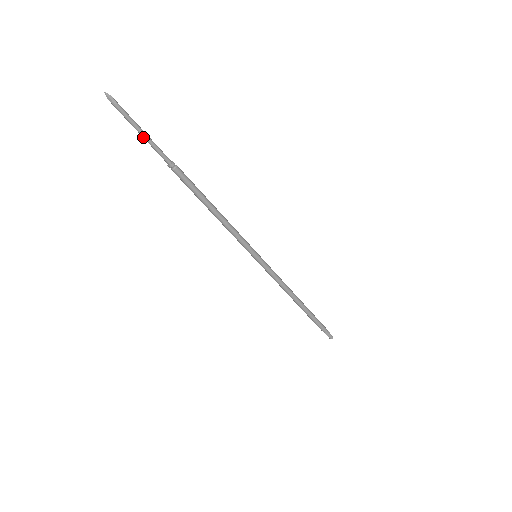
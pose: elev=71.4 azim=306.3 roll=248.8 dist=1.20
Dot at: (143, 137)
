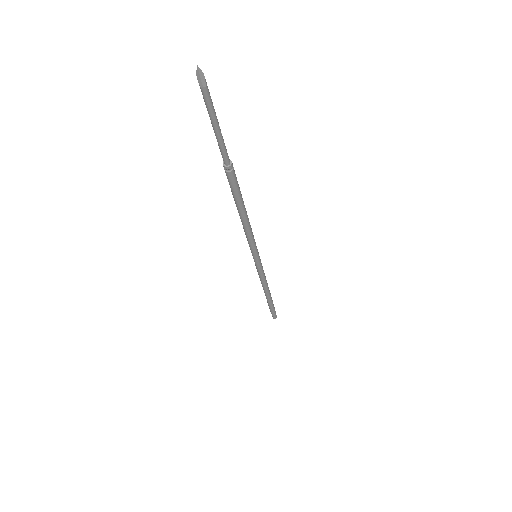
Dot at: (214, 130)
